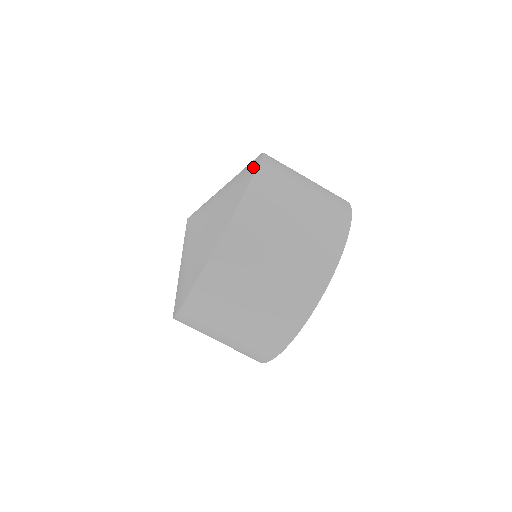
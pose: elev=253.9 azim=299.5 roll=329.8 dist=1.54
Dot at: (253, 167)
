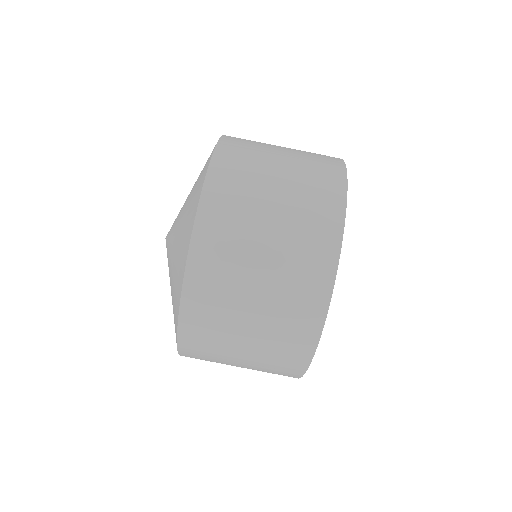
Dot at: occluded
